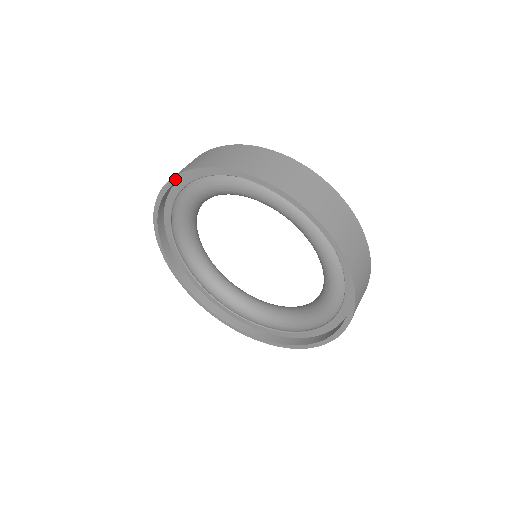
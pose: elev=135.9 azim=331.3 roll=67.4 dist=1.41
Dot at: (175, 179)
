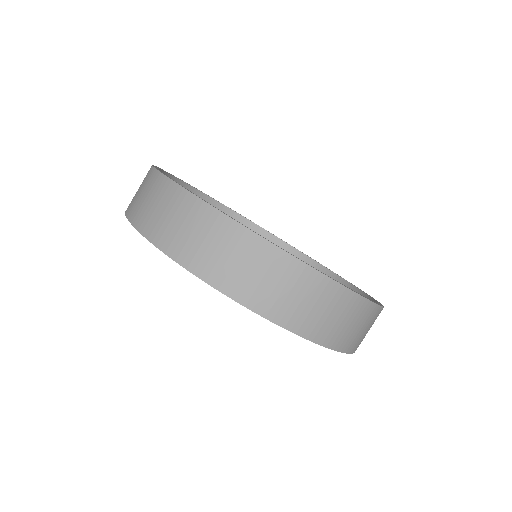
Dot at: (285, 328)
